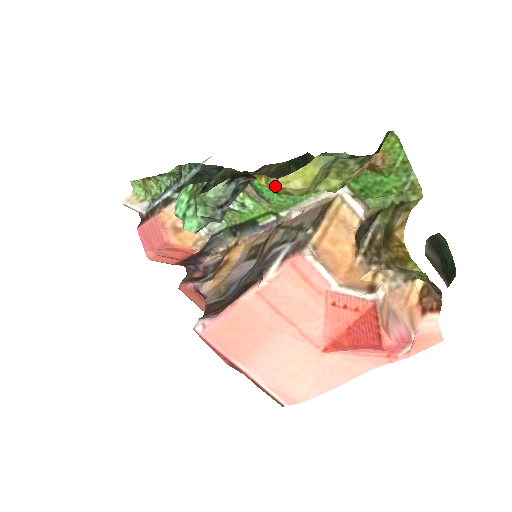
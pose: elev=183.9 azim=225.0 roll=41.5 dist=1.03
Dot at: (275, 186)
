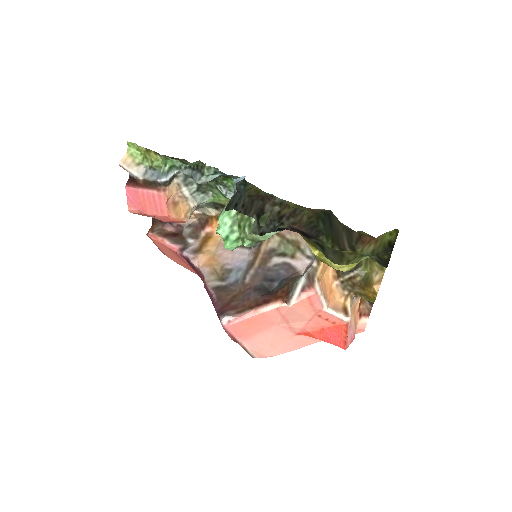
Dot at: (327, 263)
